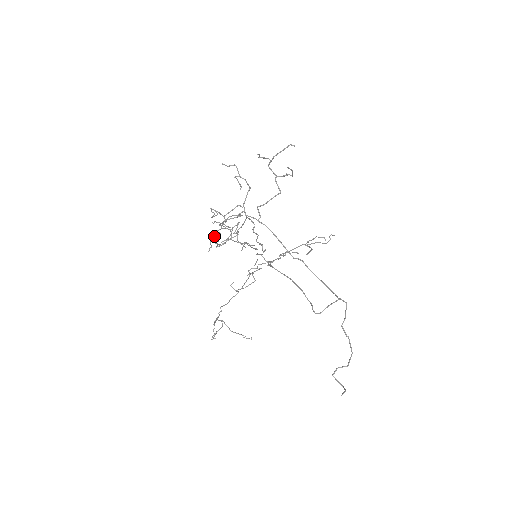
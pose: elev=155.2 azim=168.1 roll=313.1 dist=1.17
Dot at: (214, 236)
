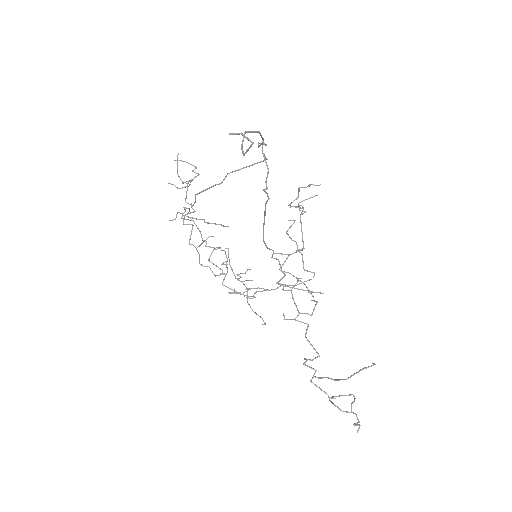
Dot at: (234, 292)
